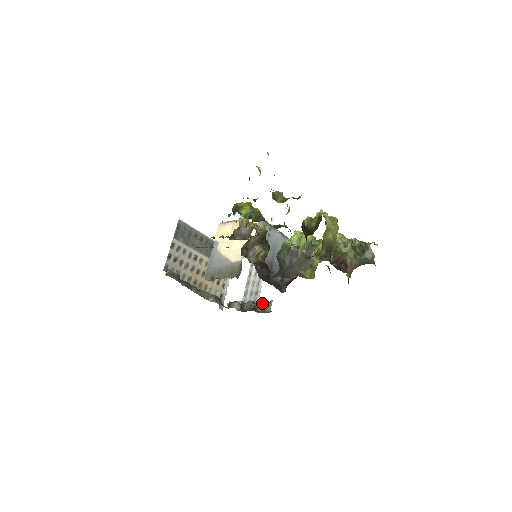
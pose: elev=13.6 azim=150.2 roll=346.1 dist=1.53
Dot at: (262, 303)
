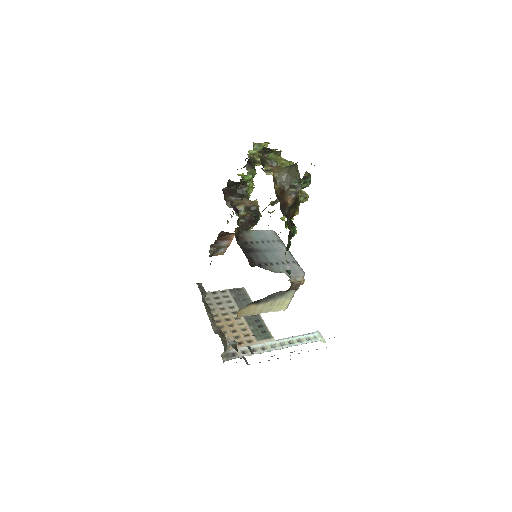
Dot at: (252, 335)
